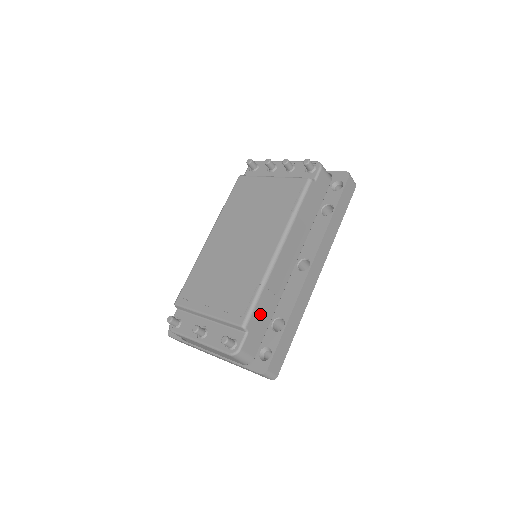
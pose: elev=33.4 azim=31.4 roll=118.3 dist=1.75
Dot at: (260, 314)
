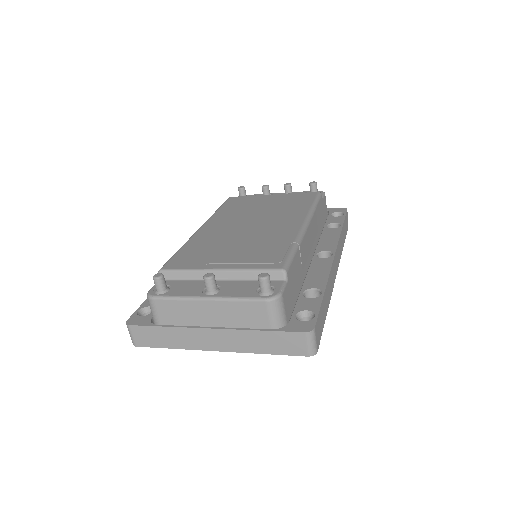
Dot at: (294, 273)
